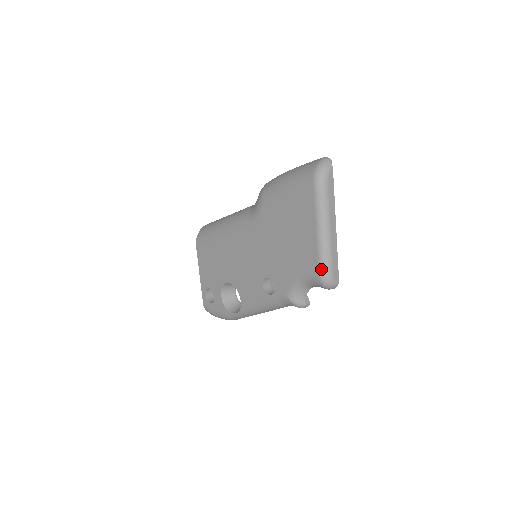
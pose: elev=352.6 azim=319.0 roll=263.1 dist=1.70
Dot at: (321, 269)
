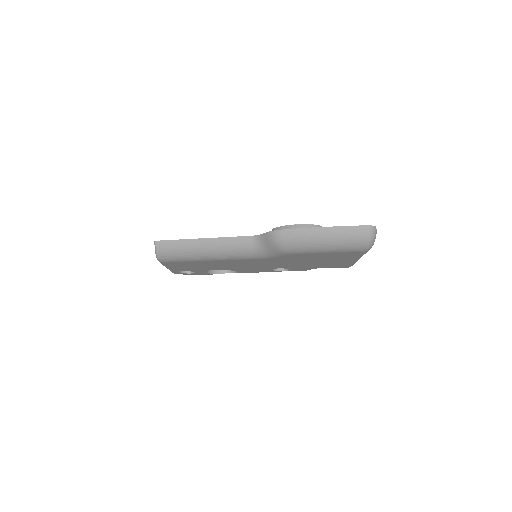
Dot at: occluded
